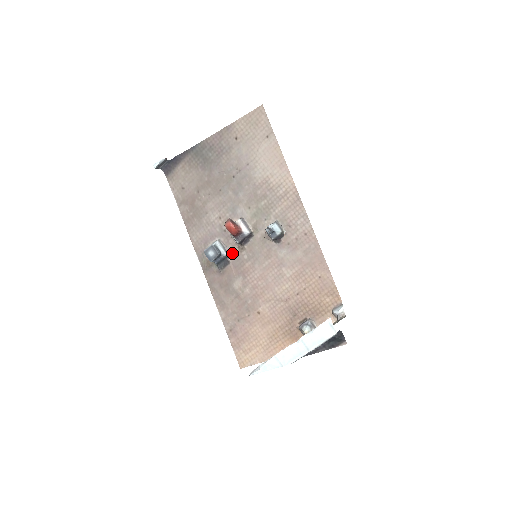
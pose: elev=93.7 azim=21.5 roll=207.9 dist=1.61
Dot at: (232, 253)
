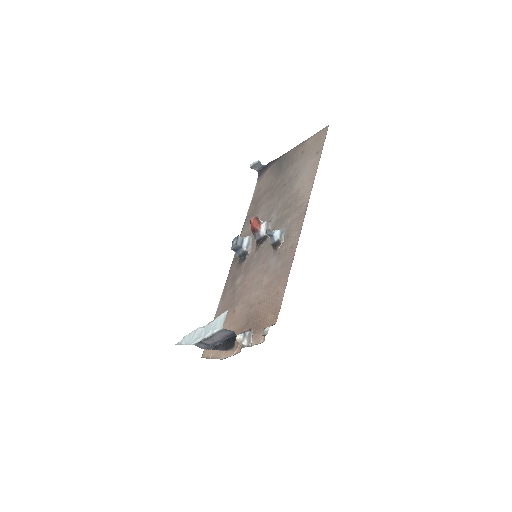
Dot at: (251, 251)
